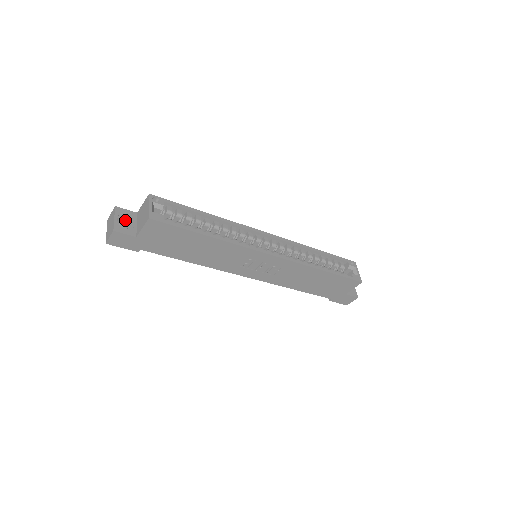
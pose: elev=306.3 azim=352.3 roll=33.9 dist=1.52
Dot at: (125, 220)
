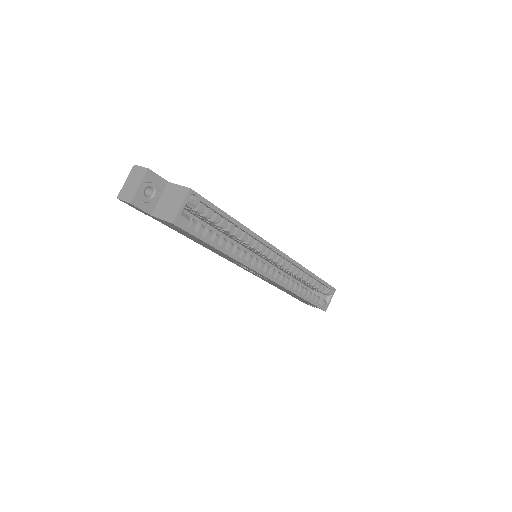
Dot at: (150, 187)
